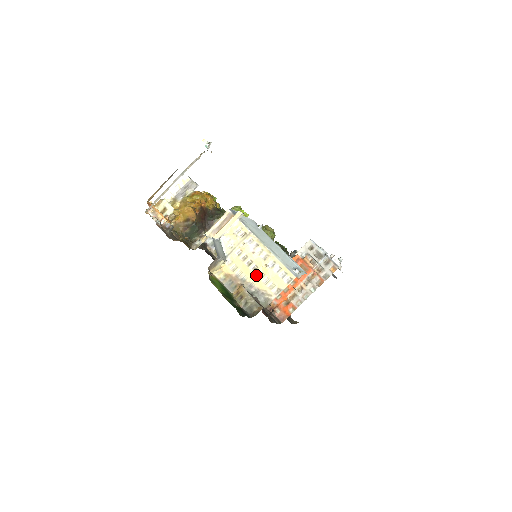
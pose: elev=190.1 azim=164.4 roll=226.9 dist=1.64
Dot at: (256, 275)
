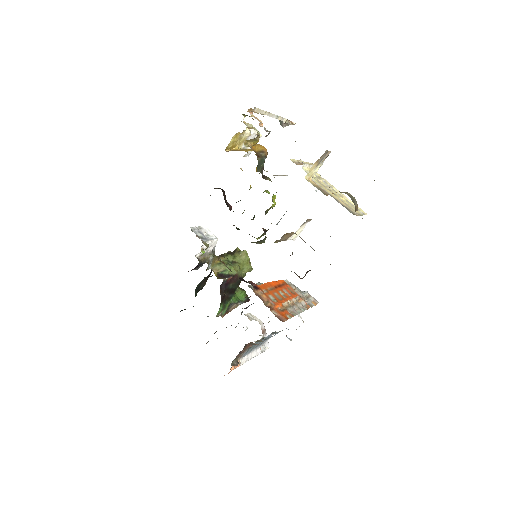
Dot at: (338, 198)
